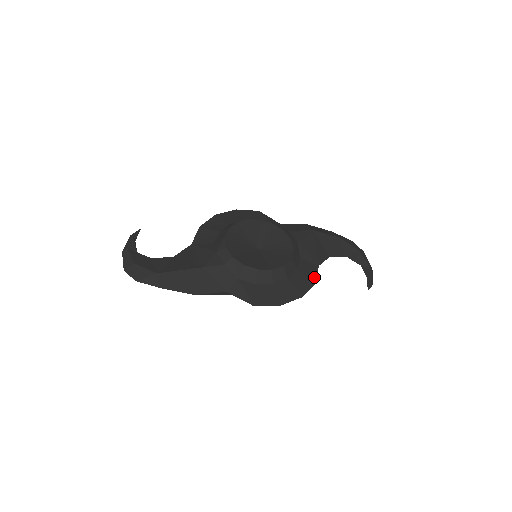
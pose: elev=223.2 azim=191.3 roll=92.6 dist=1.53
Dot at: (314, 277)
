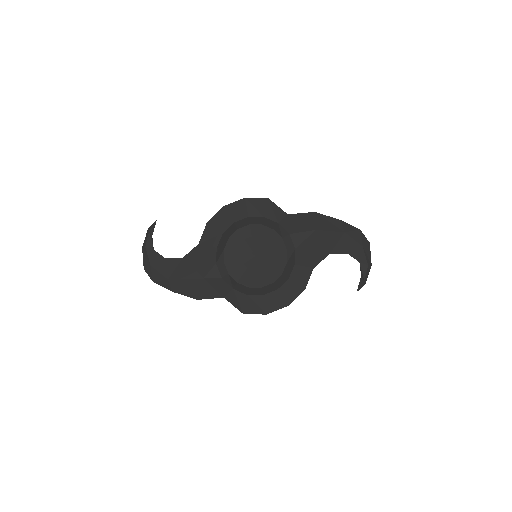
Dot at: (305, 283)
